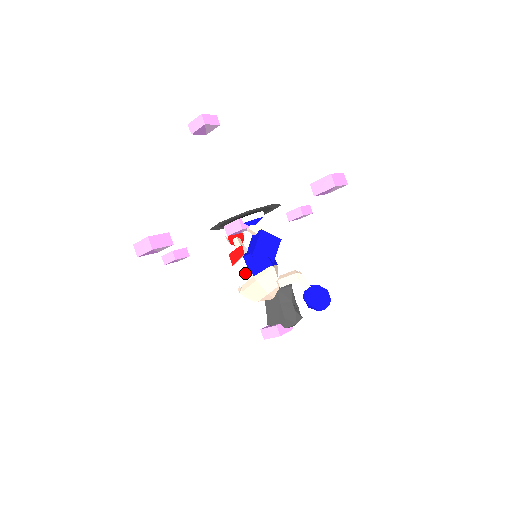
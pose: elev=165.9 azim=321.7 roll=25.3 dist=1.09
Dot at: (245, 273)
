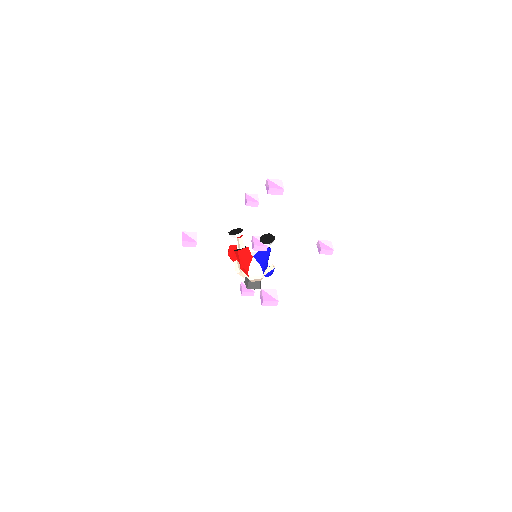
Dot at: (259, 274)
